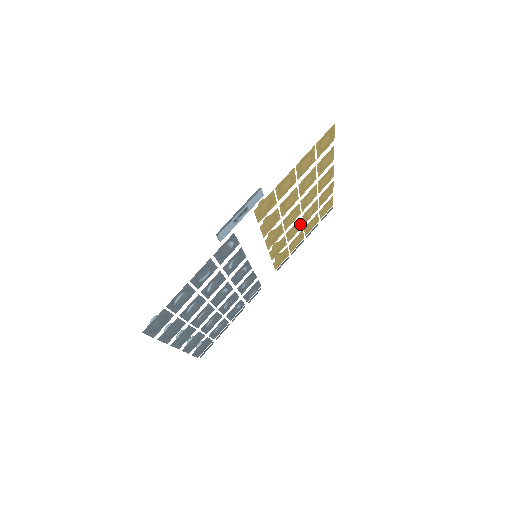
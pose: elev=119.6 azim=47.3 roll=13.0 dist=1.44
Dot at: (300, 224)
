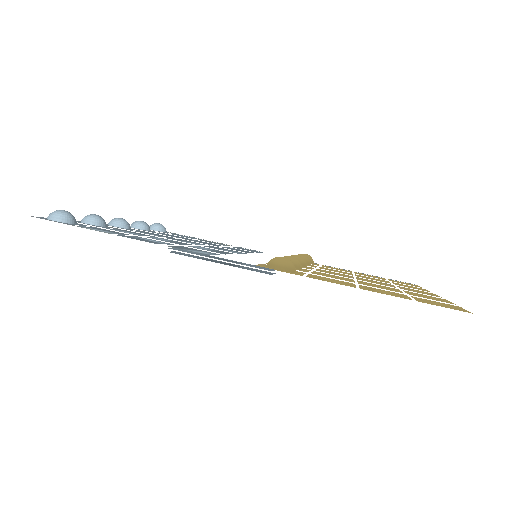
Dot at: (349, 273)
